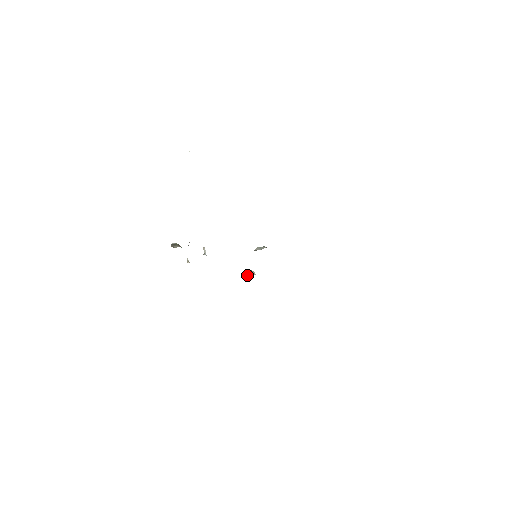
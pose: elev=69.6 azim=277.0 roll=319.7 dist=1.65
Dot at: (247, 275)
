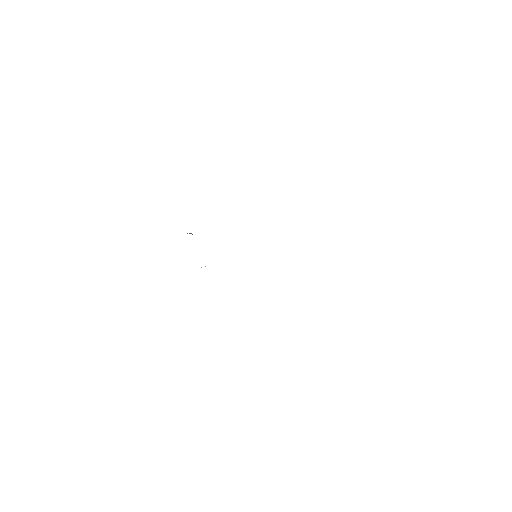
Dot at: occluded
